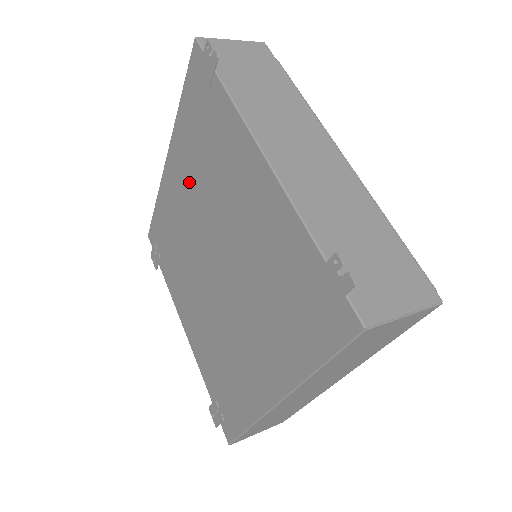
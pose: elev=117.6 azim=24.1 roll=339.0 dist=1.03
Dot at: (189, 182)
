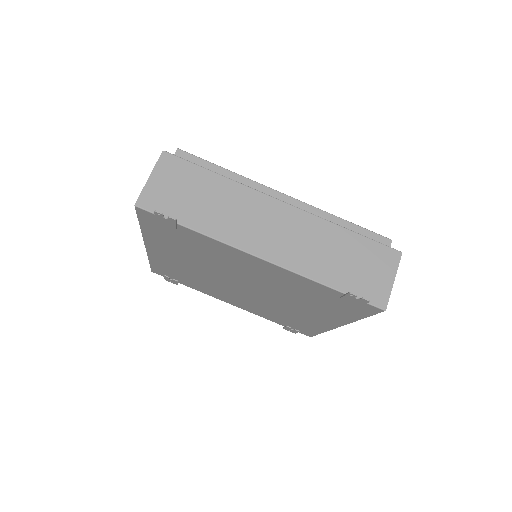
Dot at: (186, 259)
